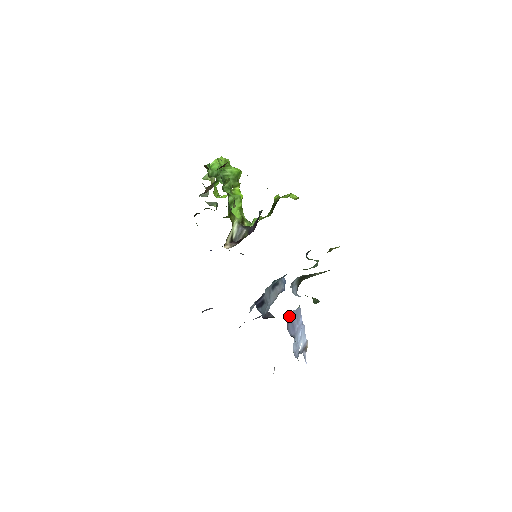
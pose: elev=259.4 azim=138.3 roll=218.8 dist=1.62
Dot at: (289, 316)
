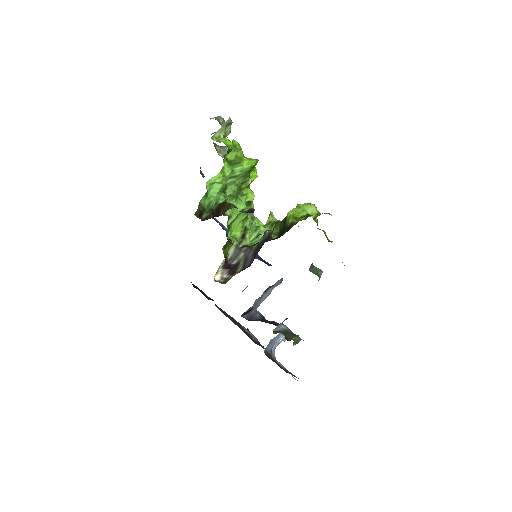
Dot at: (268, 344)
